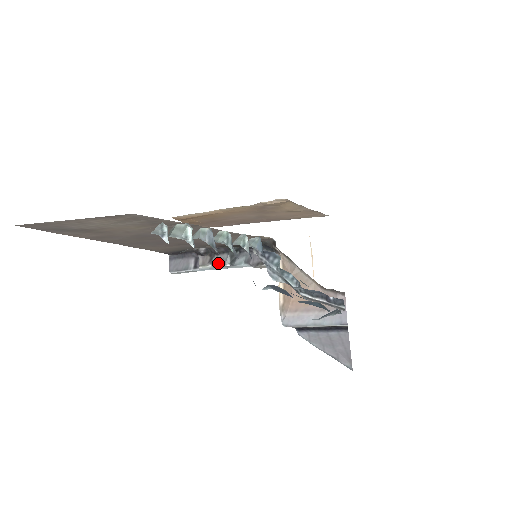
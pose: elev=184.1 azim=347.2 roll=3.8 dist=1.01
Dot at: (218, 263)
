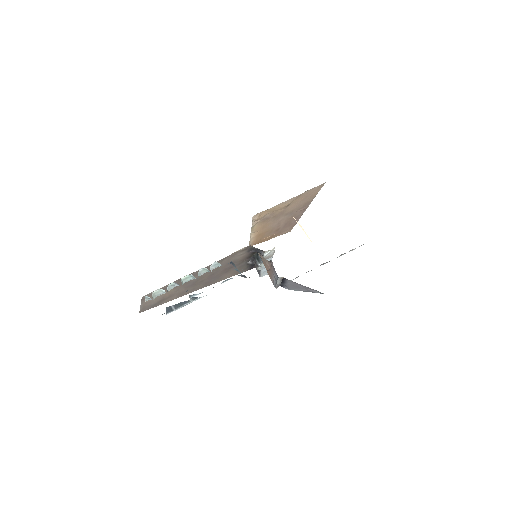
Dot at: occluded
